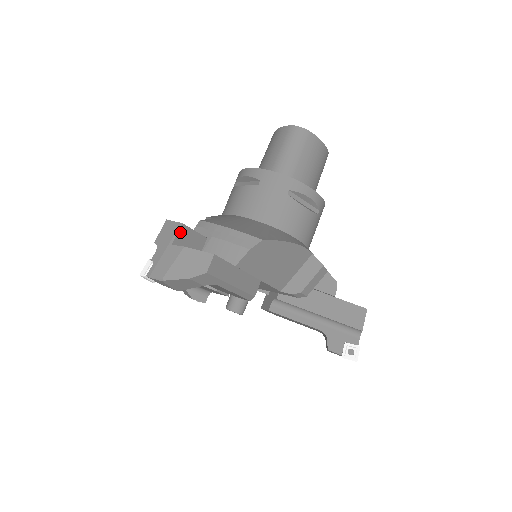
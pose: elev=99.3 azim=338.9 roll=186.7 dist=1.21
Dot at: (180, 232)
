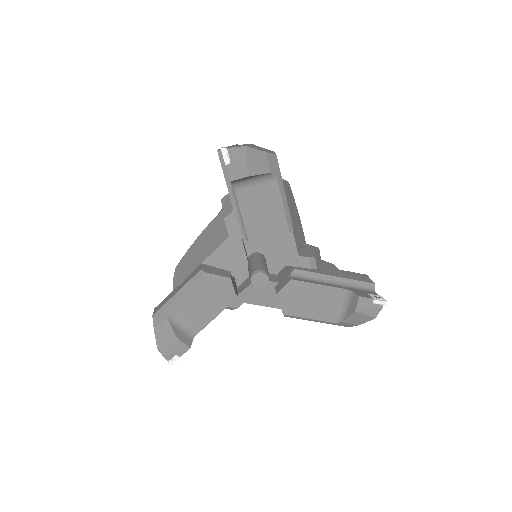
Dot at: occluded
